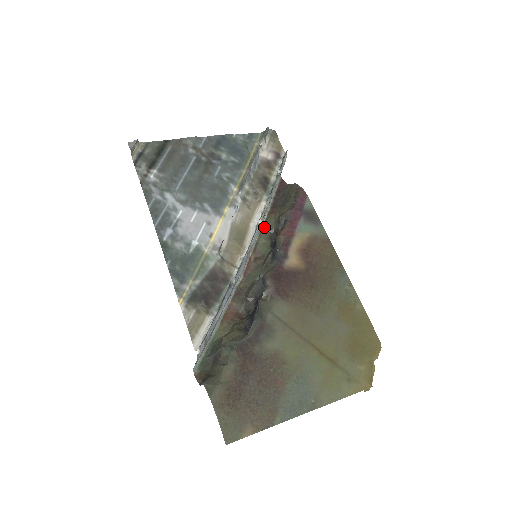
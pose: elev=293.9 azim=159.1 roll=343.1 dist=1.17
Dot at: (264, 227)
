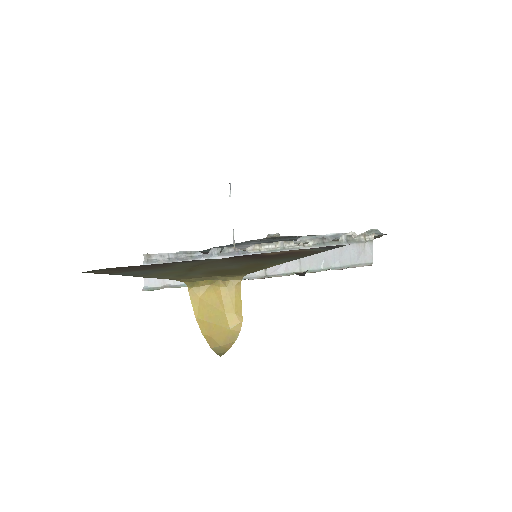
Dot at: occluded
